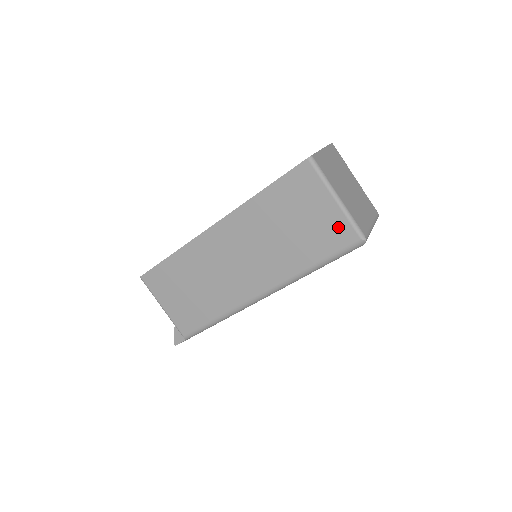
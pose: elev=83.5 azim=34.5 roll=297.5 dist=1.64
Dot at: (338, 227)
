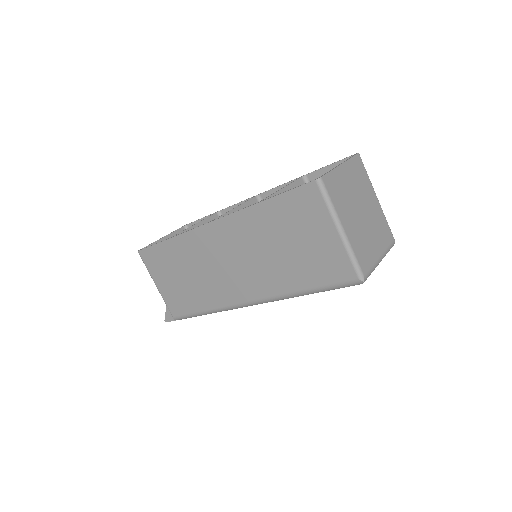
Dot at: (337, 260)
